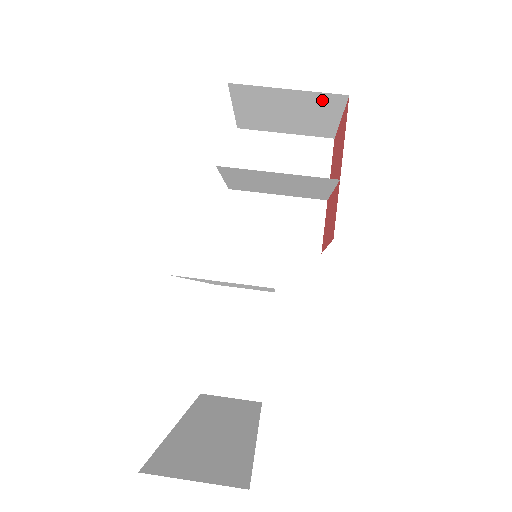
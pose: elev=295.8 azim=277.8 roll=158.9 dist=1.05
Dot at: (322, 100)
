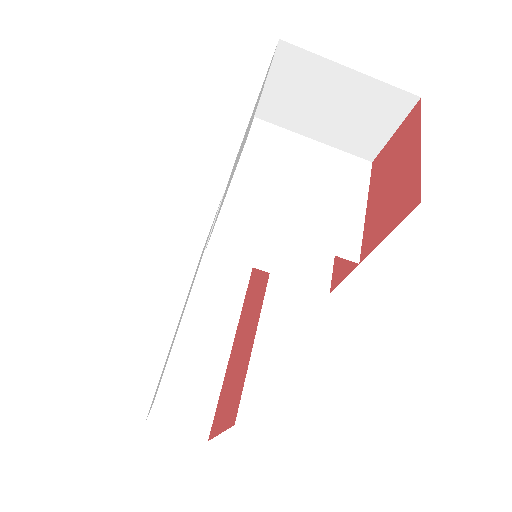
Dot at: occluded
